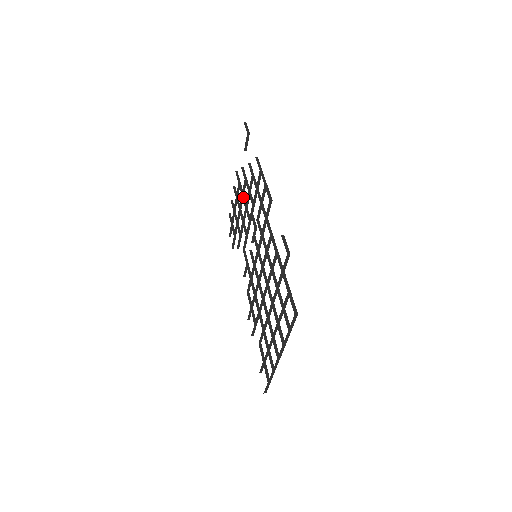
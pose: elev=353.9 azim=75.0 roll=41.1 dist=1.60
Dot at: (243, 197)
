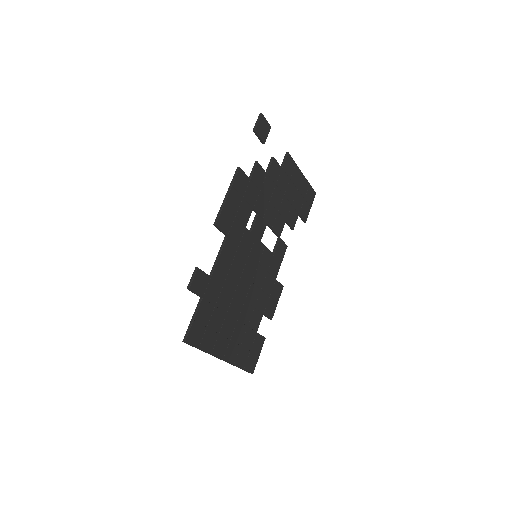
Dot at: (273, 188)
